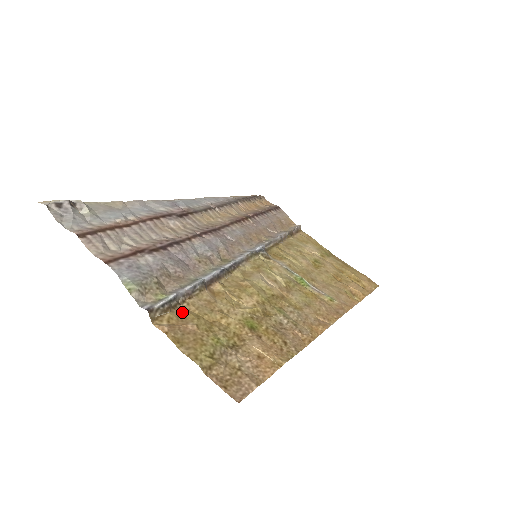
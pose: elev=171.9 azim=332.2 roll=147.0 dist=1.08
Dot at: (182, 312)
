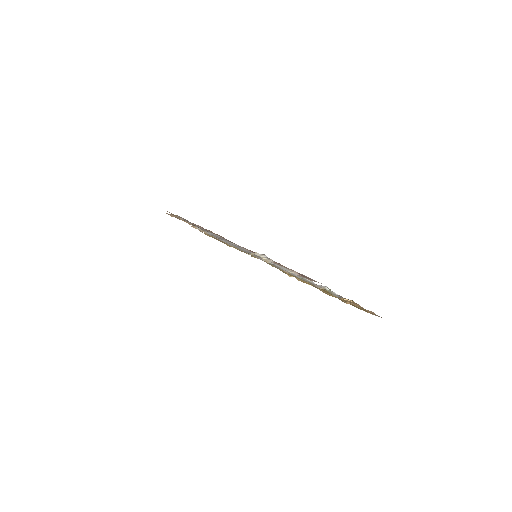
Dot at: (330, 295)
